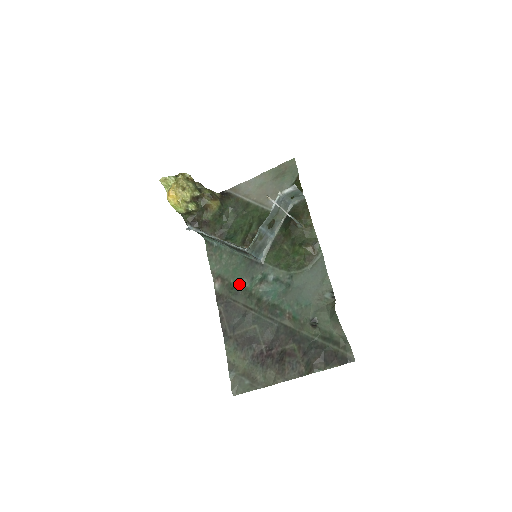
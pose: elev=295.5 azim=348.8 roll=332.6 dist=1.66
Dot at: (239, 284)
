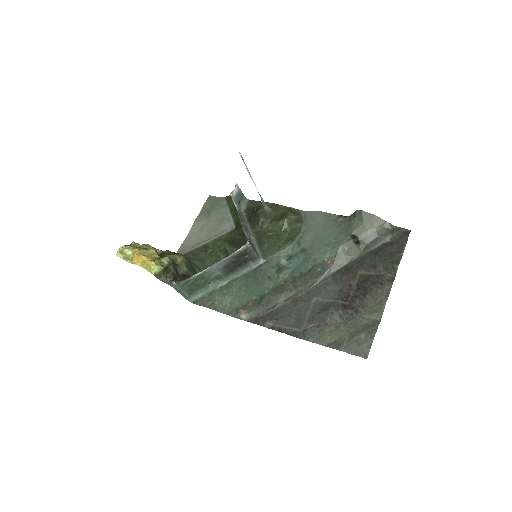
Dot at: (263, 292)
